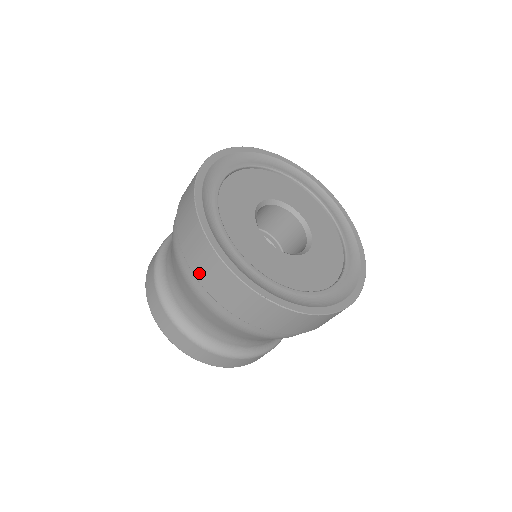
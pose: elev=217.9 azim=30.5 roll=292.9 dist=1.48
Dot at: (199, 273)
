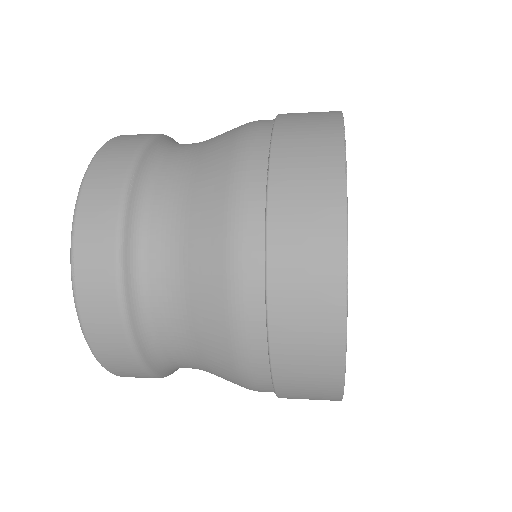
Dot at: (285, 371)
